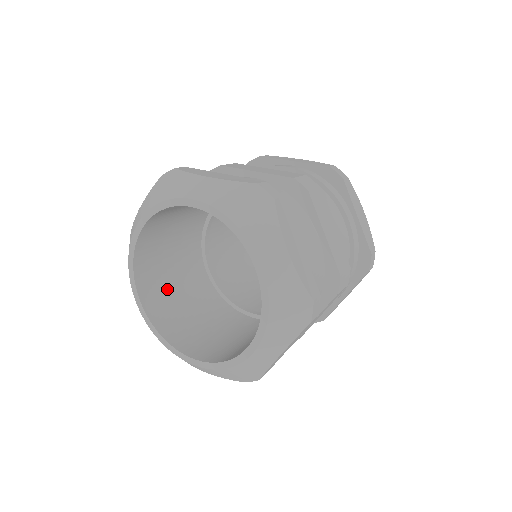
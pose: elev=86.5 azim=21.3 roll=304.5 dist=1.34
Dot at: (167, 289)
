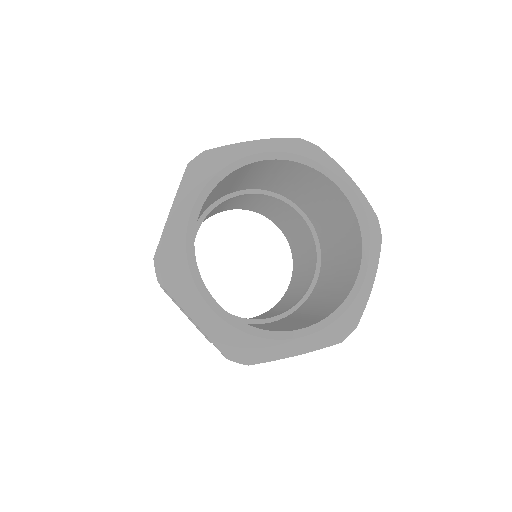
Dot at: occluded
